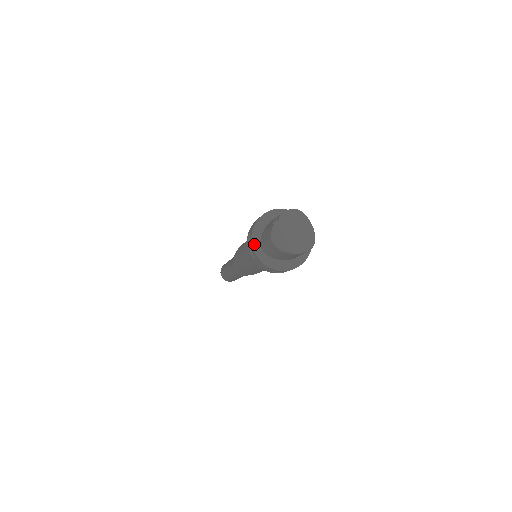
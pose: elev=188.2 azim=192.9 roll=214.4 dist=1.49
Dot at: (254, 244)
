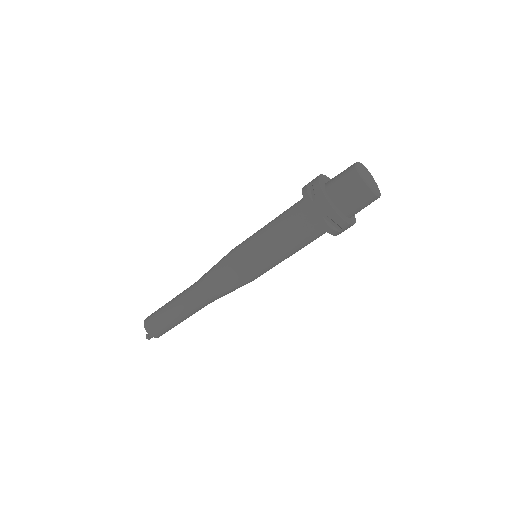
Dot at: (321, 184)
